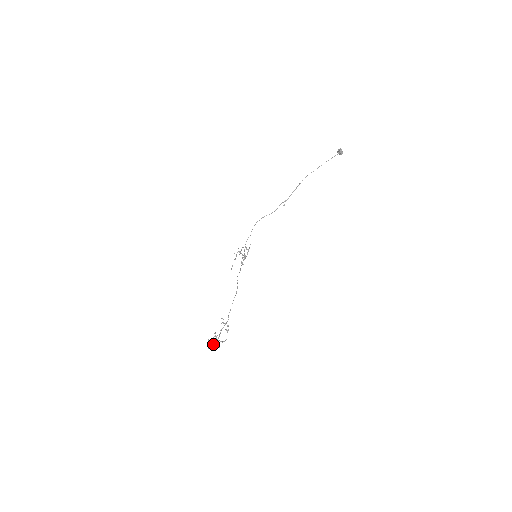
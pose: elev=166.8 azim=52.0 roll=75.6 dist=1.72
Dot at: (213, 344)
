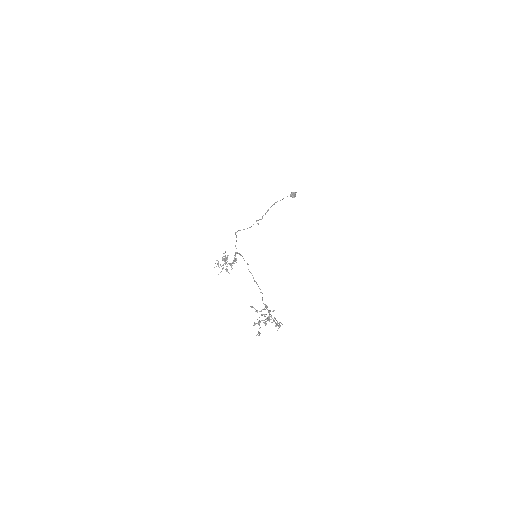
Dot at: (275, 319)
